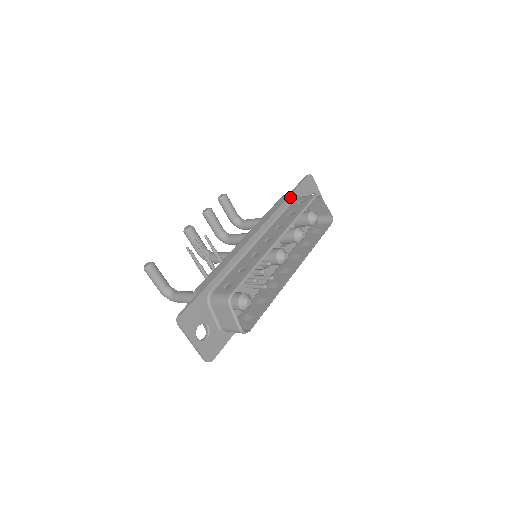
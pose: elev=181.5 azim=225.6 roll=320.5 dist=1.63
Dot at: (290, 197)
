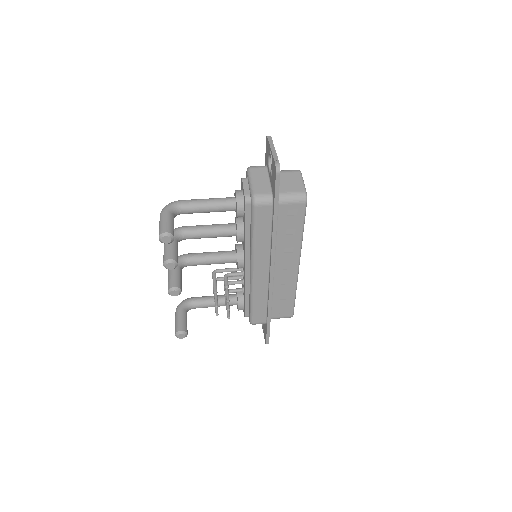
Dot at: (277, 215)
